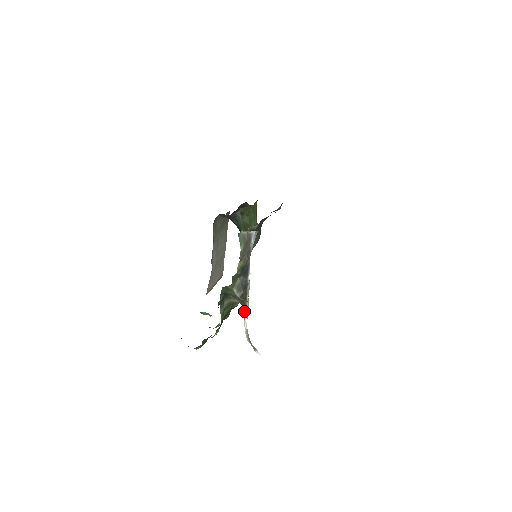
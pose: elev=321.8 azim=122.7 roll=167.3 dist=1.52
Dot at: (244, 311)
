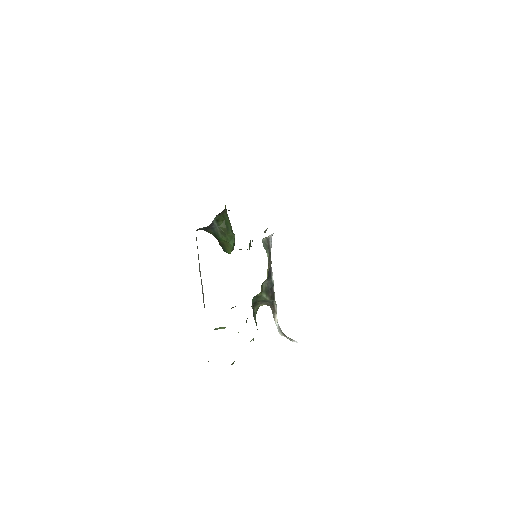
Dot at: (273, 310)
